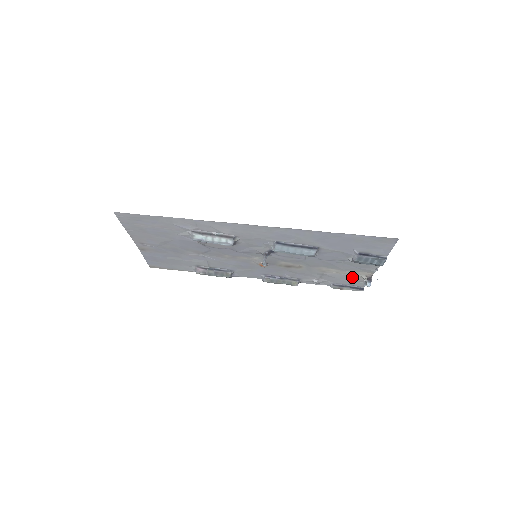
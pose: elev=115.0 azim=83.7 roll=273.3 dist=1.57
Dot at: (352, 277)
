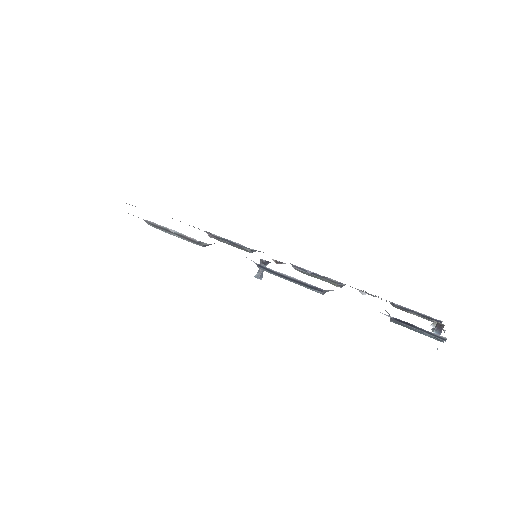
Dot at: occluded
